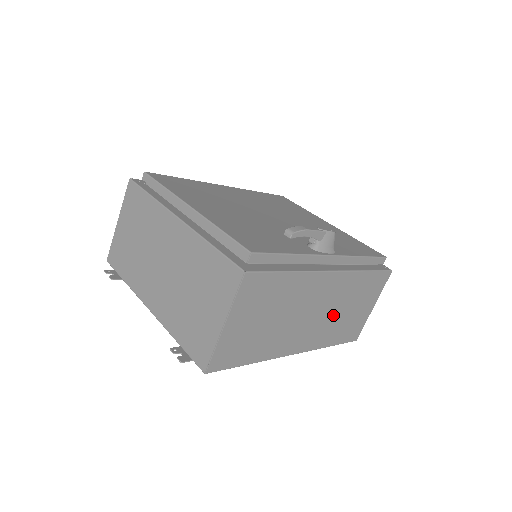
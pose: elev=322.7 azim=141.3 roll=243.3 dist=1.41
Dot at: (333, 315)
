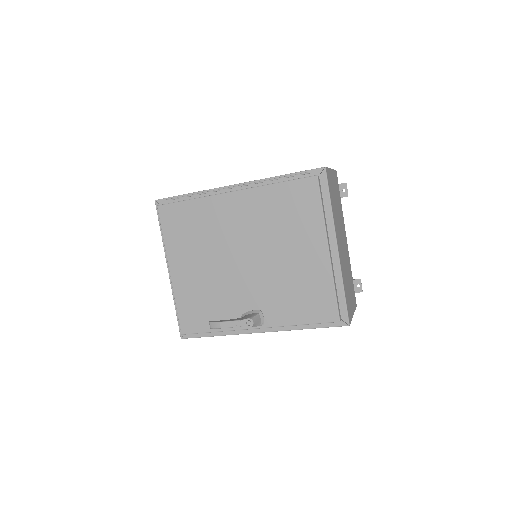
Dot at: occluded
